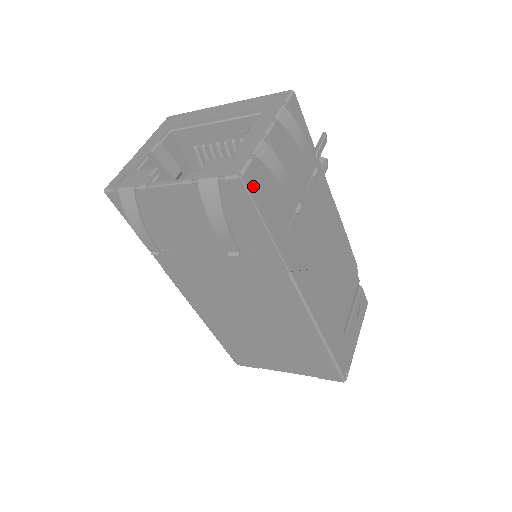
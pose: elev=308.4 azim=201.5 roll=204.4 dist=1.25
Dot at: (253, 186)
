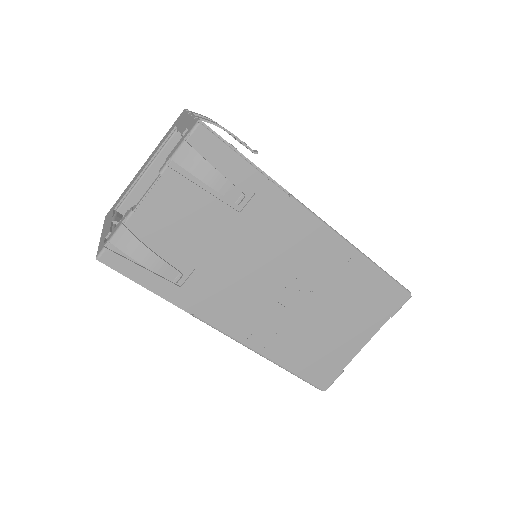
Dot at: (213, 131)
